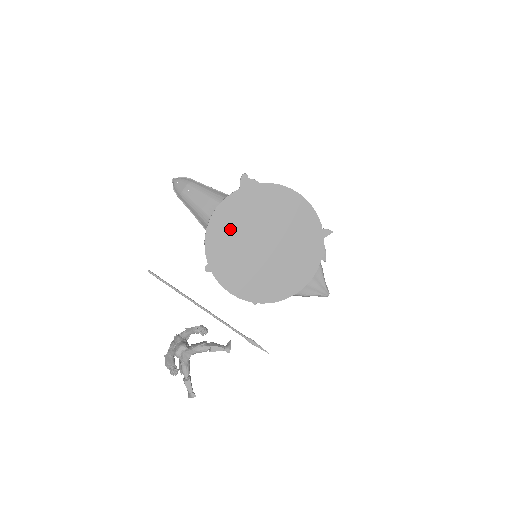
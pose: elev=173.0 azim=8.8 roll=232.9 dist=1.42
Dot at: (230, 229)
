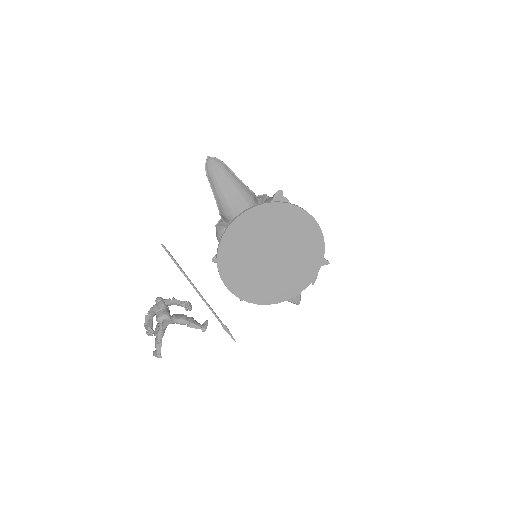
Dot at: (248, 234)
